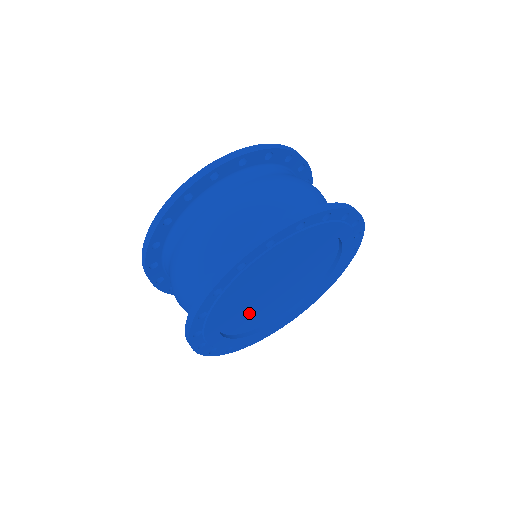
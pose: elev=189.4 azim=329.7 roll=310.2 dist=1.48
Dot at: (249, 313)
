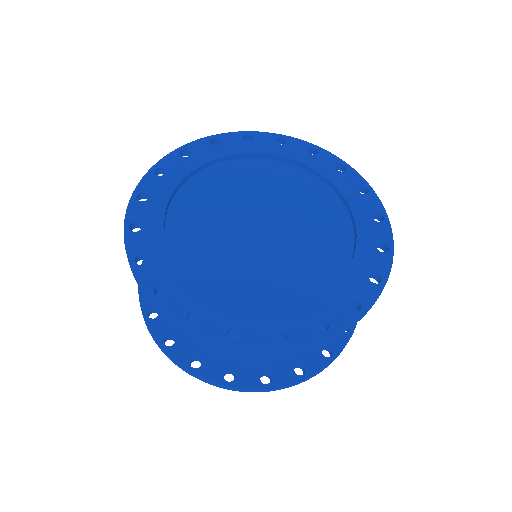
Dot at: occluded
